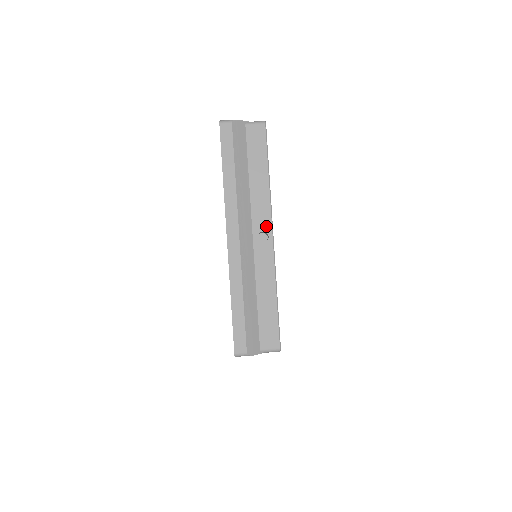
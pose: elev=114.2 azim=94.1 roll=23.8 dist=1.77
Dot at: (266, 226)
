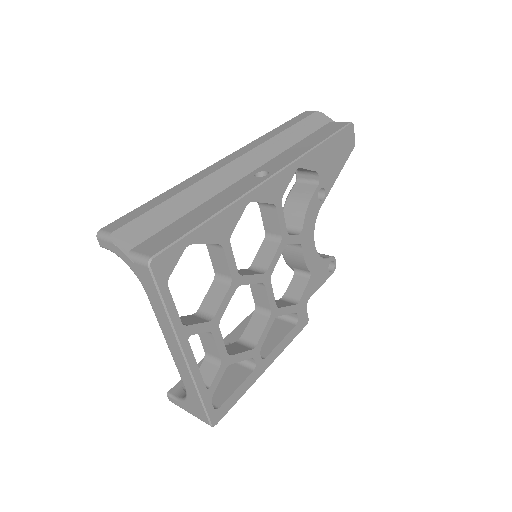
Dot at: (275, 168)
